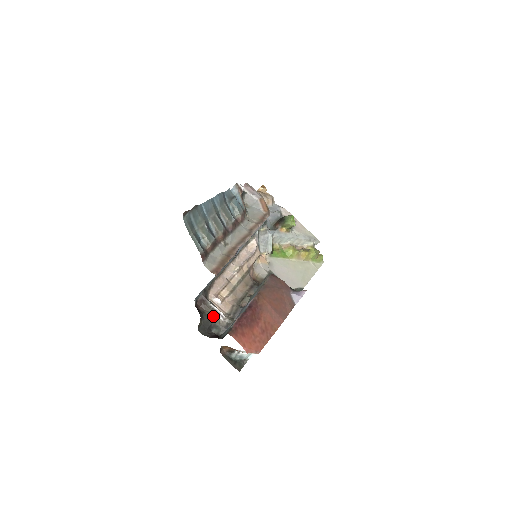
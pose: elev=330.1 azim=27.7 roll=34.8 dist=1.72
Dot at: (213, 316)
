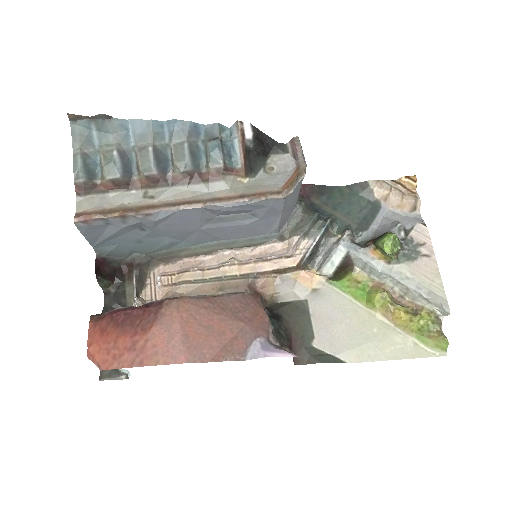
Dot at: (130, 293)
